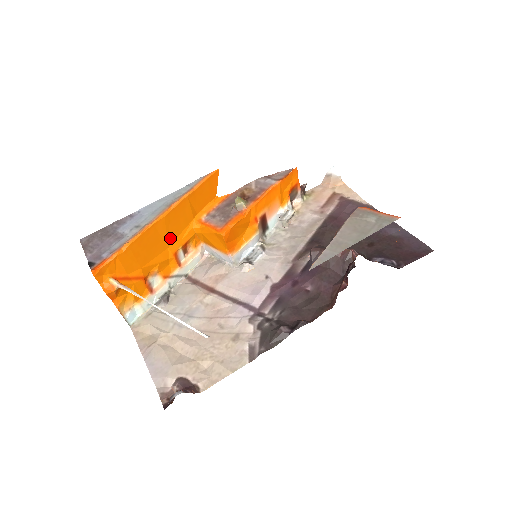
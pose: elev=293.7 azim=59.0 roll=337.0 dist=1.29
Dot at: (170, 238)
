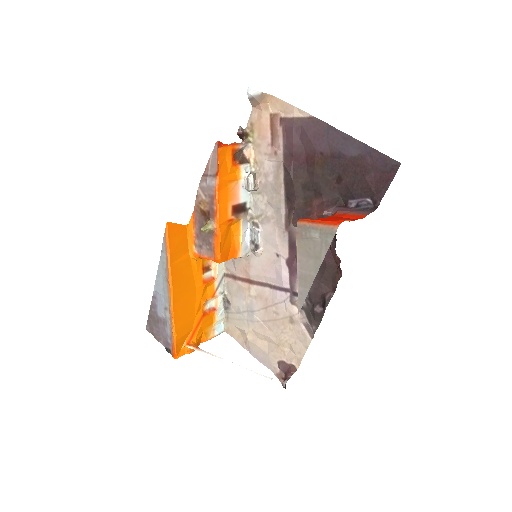
Dot at: (190, 285)
